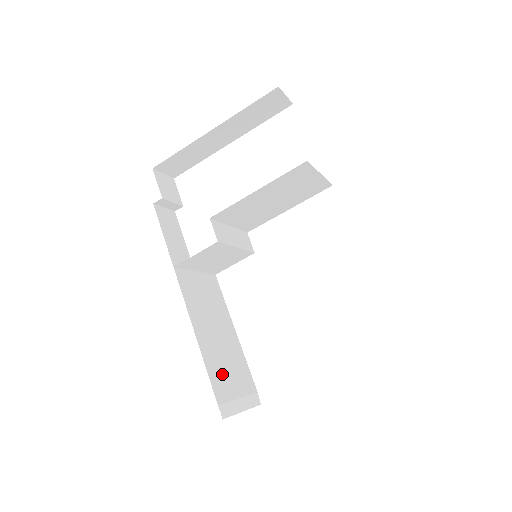
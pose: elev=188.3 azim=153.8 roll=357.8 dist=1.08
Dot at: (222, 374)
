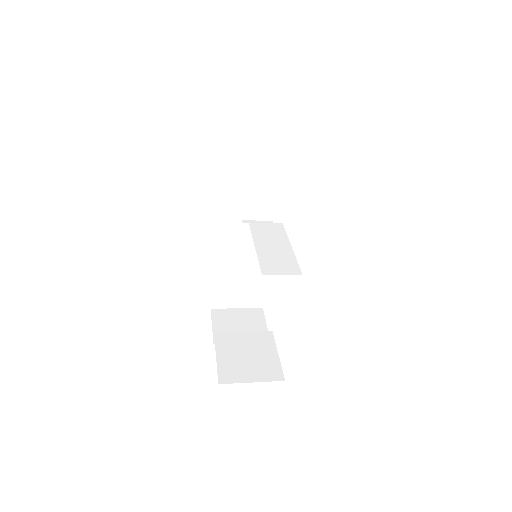
Dot at: (227, 288)
